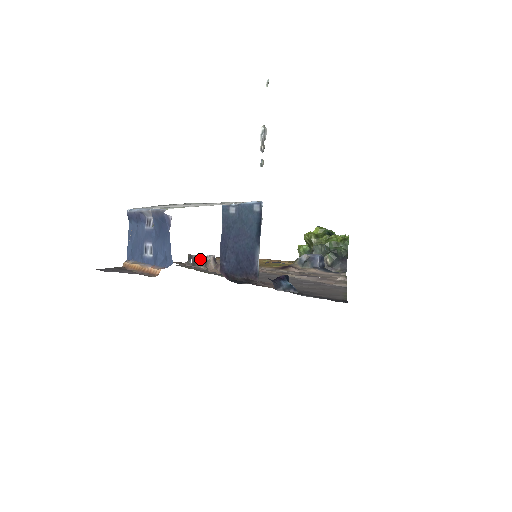
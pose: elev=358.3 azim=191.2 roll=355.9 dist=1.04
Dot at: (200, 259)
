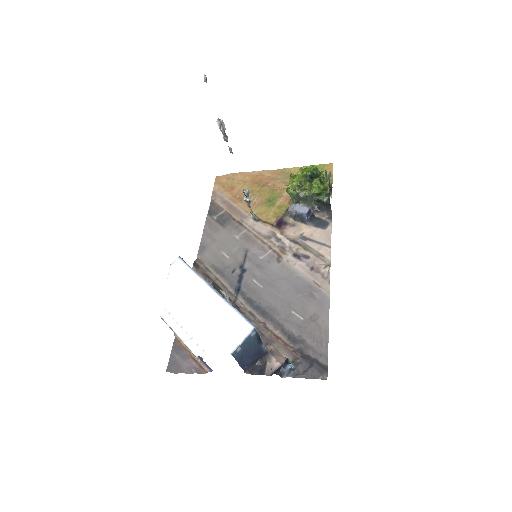
Dot at: (218, 290)
